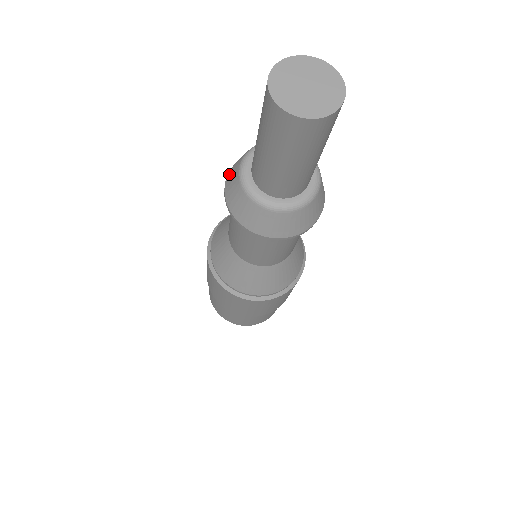
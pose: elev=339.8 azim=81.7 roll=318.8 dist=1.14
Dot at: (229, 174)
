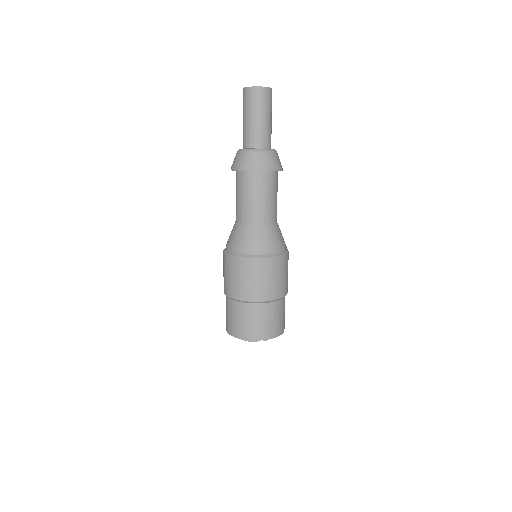
Dot at: occluded
